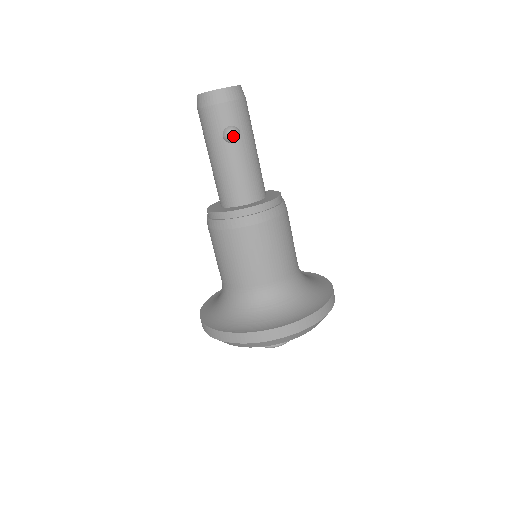
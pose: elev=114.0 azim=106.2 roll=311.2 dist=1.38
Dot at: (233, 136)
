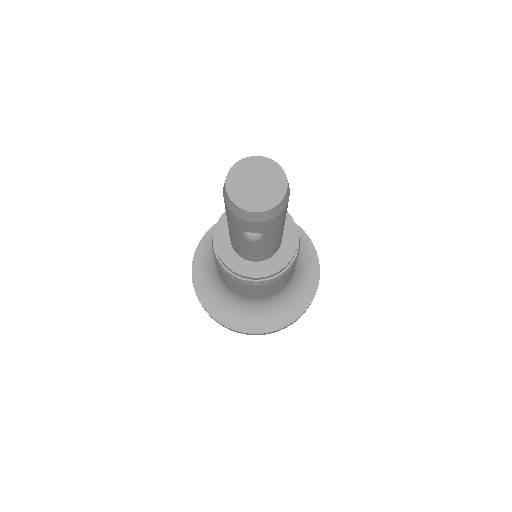
Dot at: occluded
